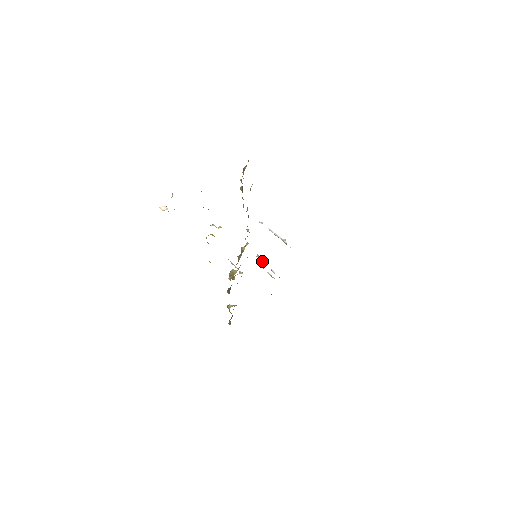
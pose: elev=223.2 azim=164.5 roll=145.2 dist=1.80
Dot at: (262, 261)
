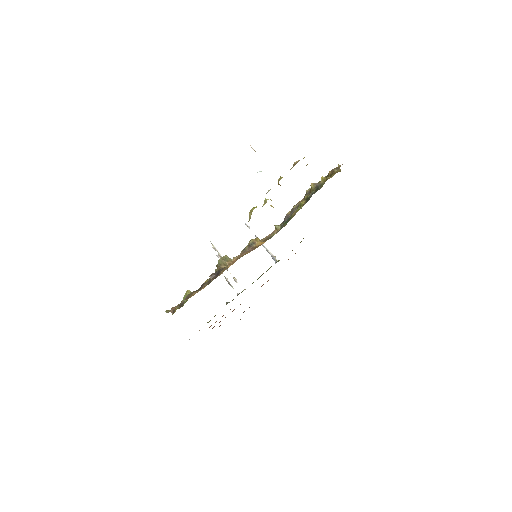
Dot at: occluded
